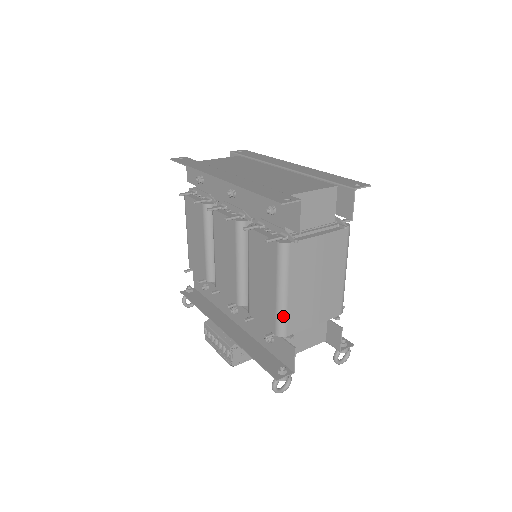
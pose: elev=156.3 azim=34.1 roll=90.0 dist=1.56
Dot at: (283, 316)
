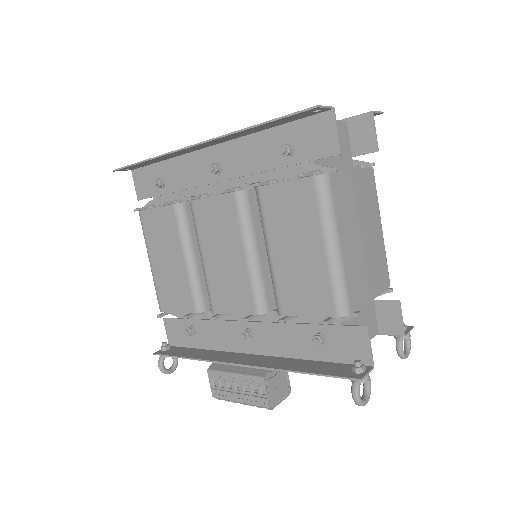
Dot at: (342, 283)
